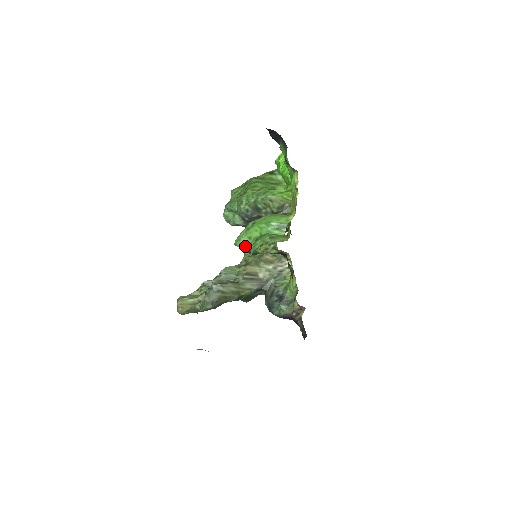
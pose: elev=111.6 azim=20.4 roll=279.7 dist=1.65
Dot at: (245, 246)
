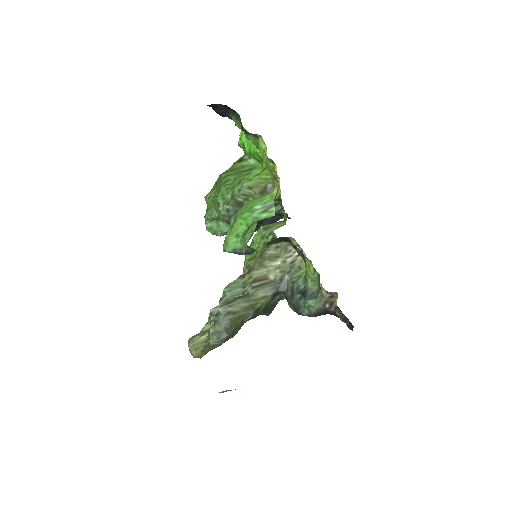
Dot at: (236, 247)
